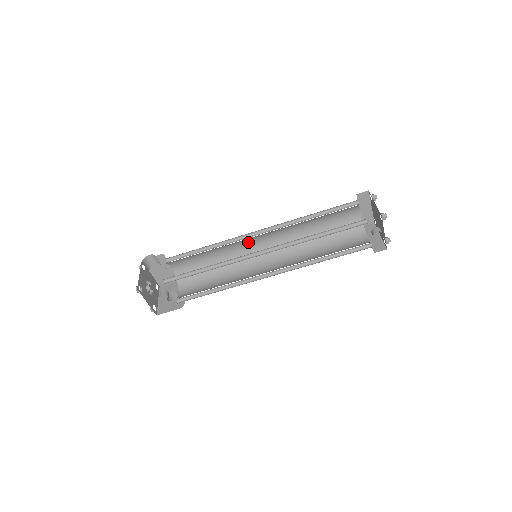
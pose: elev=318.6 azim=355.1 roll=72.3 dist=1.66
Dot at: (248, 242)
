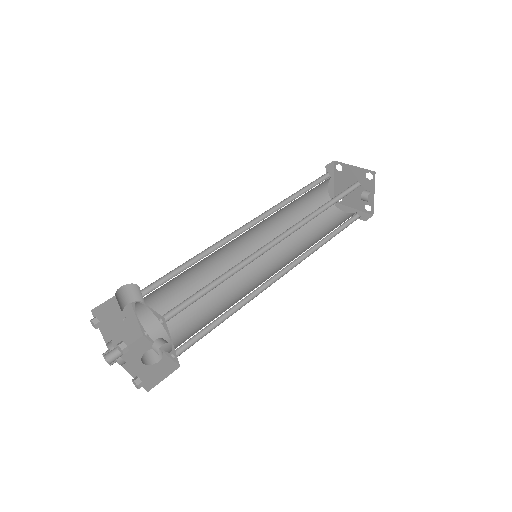
Dot at: (232, 245)
